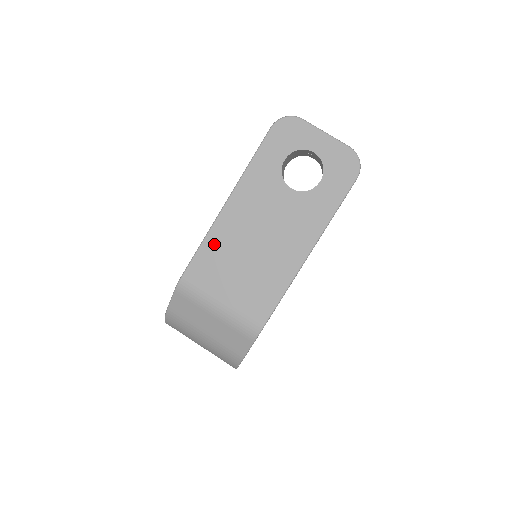
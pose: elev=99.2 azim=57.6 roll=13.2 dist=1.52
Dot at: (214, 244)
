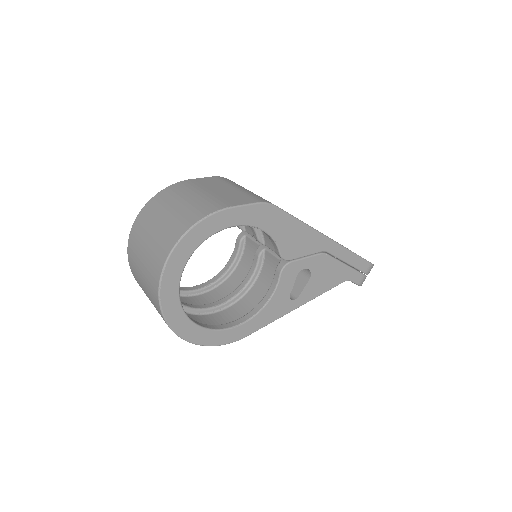
Dot at: occluded
